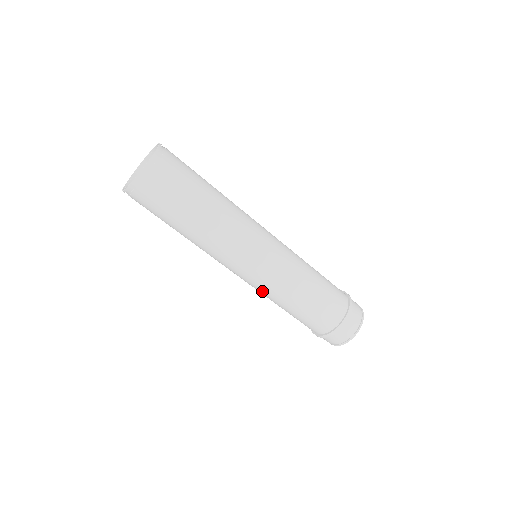
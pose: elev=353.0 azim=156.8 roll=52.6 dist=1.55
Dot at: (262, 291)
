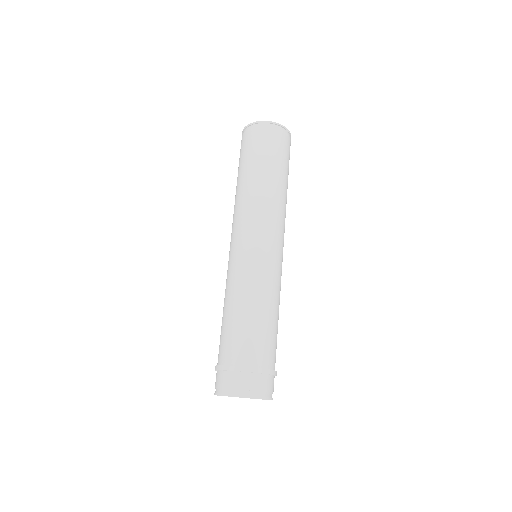
Dot at: occluded
